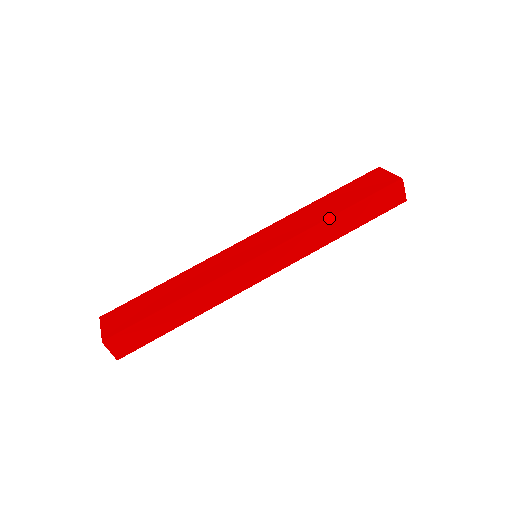
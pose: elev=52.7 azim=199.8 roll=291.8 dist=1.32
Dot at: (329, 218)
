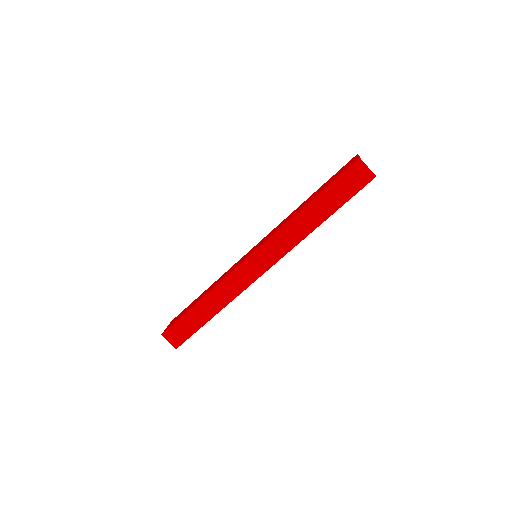
Dot at: (300, 211)
